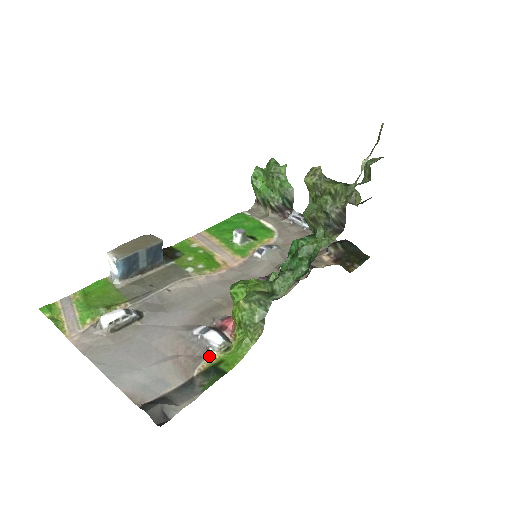
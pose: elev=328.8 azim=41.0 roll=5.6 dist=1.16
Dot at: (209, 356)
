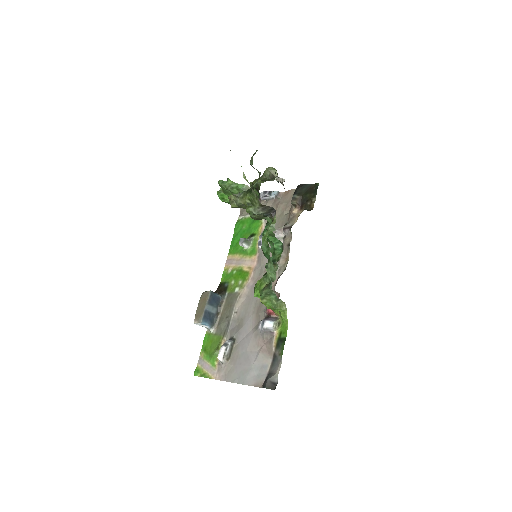
Dot at: (274, 335)
